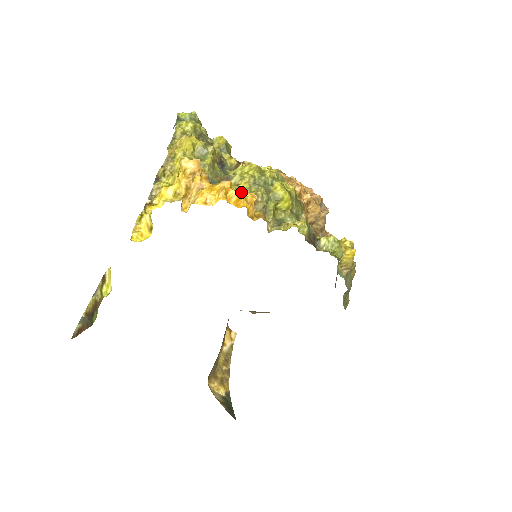
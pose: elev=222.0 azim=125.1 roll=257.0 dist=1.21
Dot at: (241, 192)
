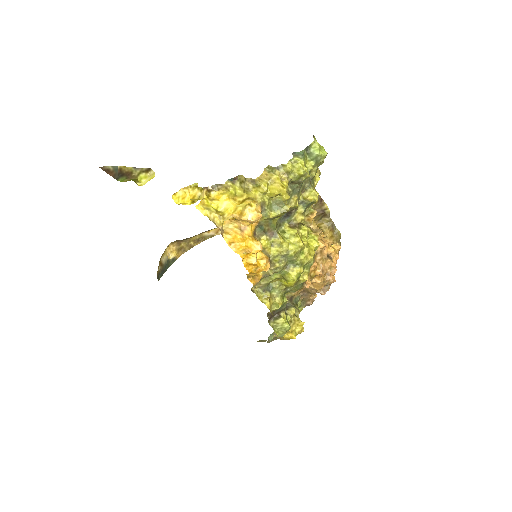
Dot at: (265, 256)
